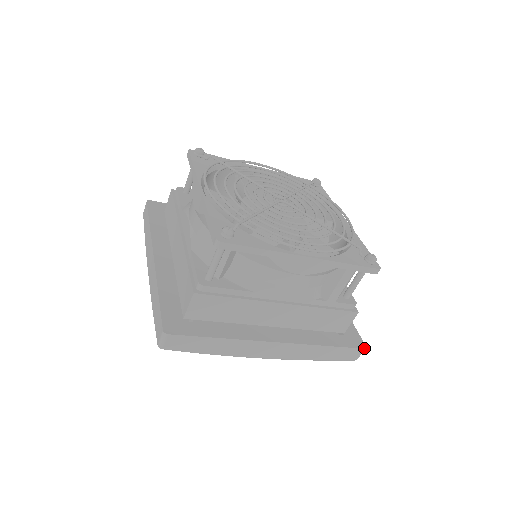
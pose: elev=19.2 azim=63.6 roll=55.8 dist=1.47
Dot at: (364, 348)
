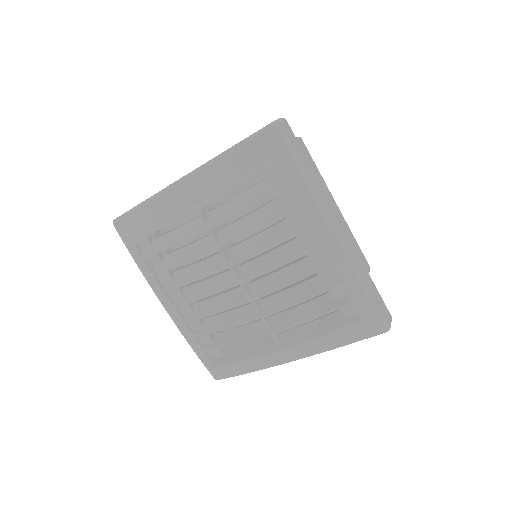
Dot at: (391, 316)
